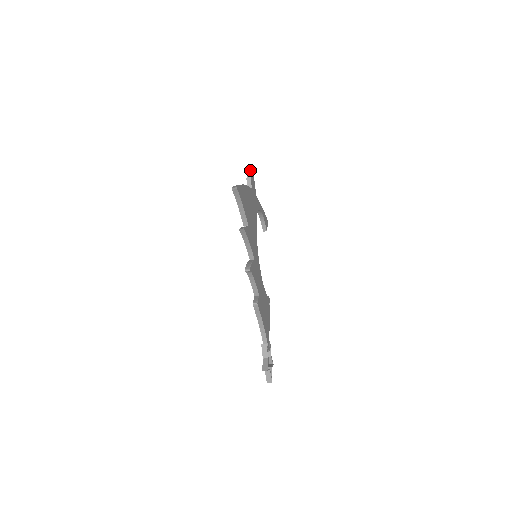
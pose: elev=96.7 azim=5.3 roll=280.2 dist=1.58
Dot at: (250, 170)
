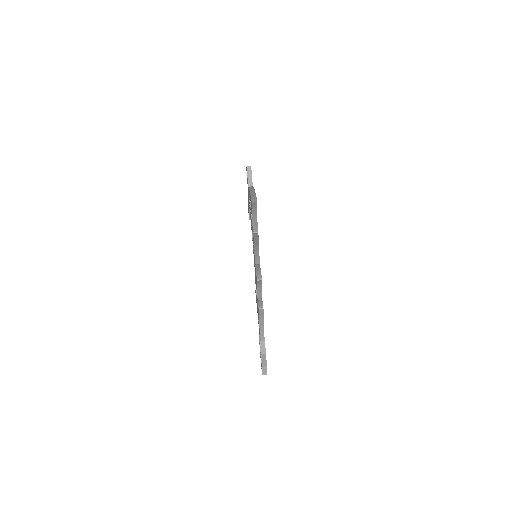
Dot at: occluded
